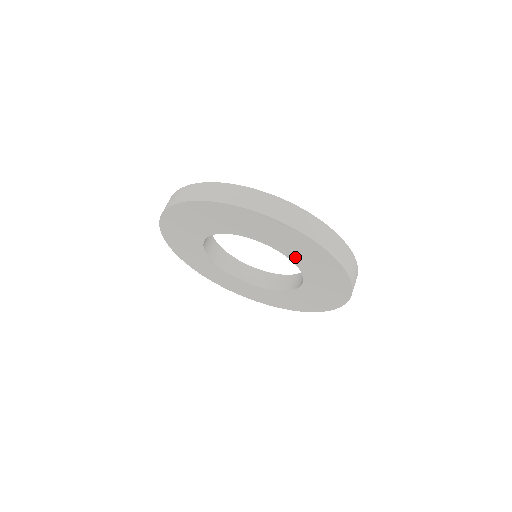
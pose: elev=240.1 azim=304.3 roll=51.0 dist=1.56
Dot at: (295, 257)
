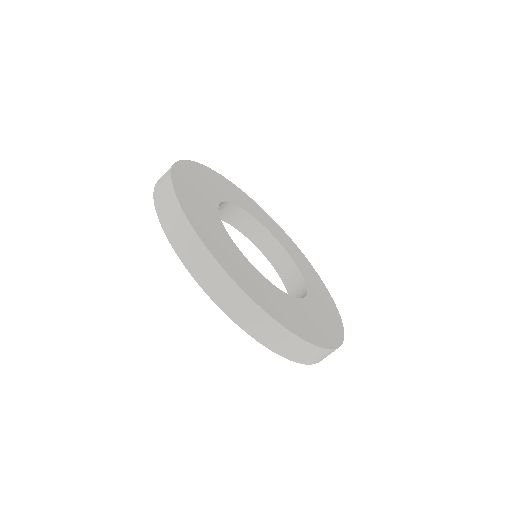
Dot at: occluded
